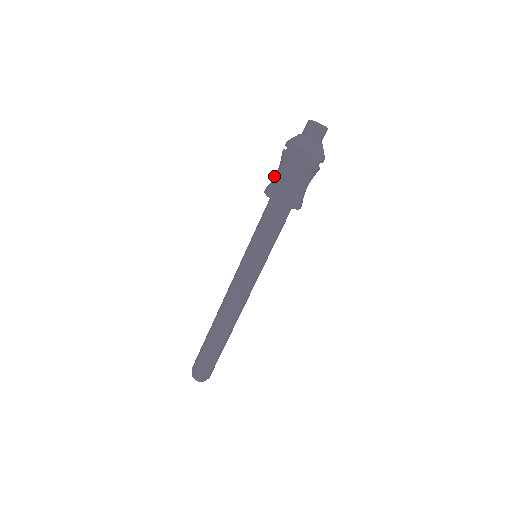
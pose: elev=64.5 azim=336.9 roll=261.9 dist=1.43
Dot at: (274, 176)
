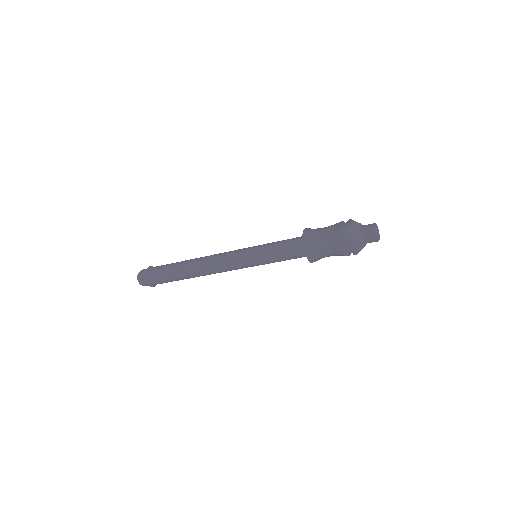
Dot at: (318, 237)
